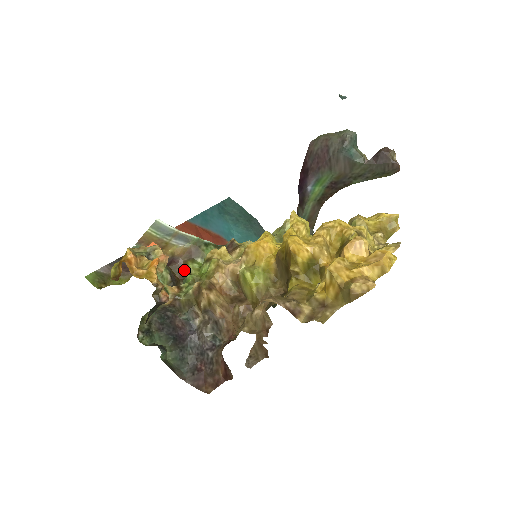
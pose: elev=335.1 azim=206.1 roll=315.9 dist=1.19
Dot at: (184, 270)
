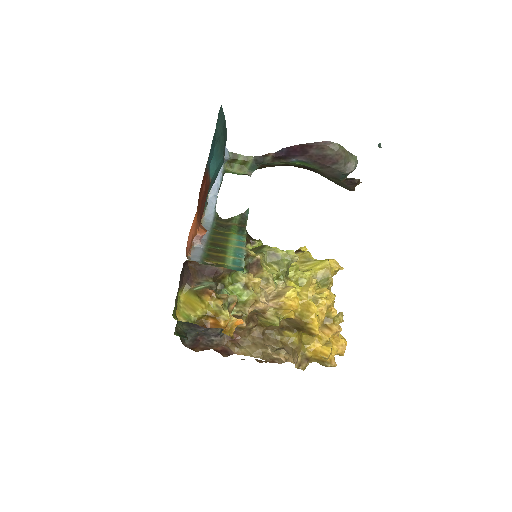
Dot at: (220, 279)
